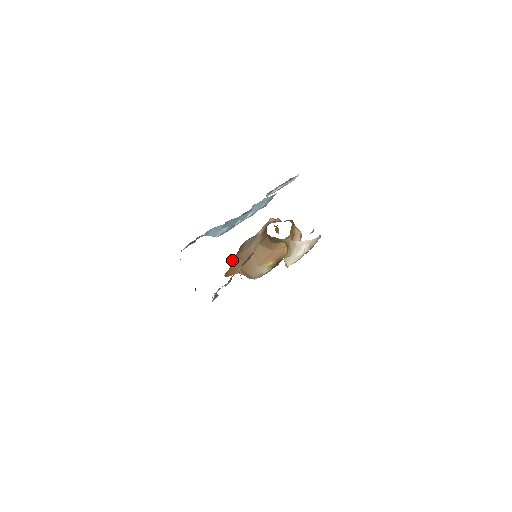
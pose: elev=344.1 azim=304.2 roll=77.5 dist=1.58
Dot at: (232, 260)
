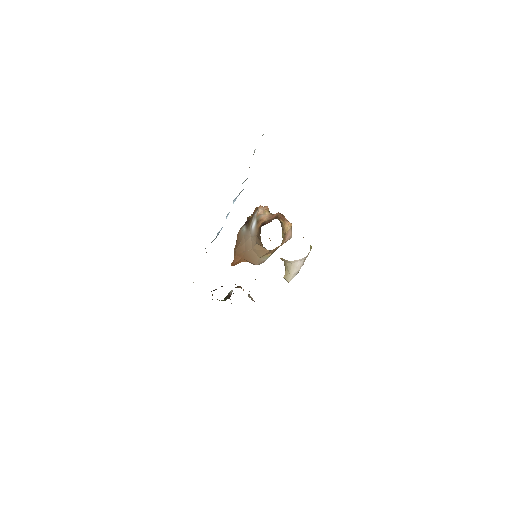
Dot at: (234, 251)
